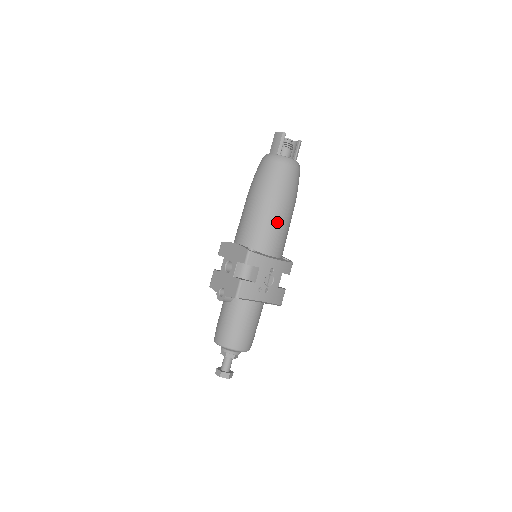
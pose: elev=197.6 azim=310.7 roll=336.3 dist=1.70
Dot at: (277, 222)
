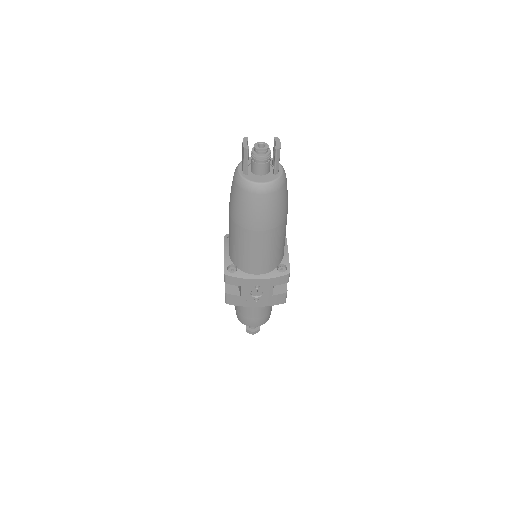
Dot at: (252, 248)
